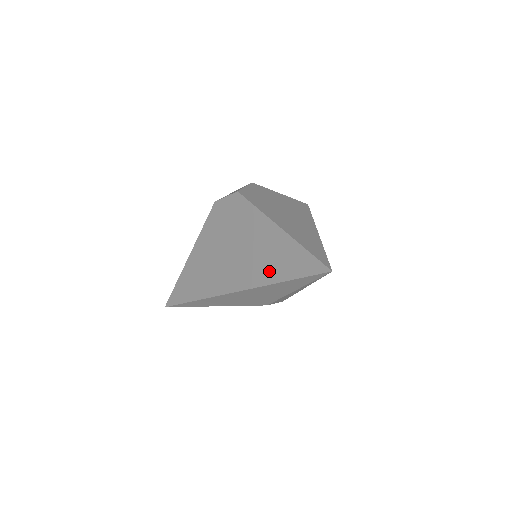
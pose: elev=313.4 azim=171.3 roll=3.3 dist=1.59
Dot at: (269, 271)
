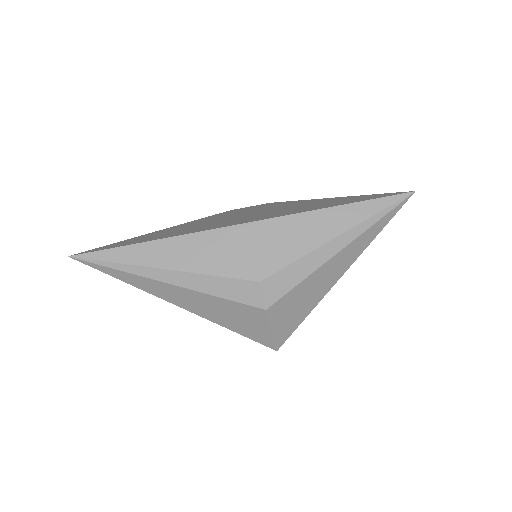
Dot at: (316, 207)
